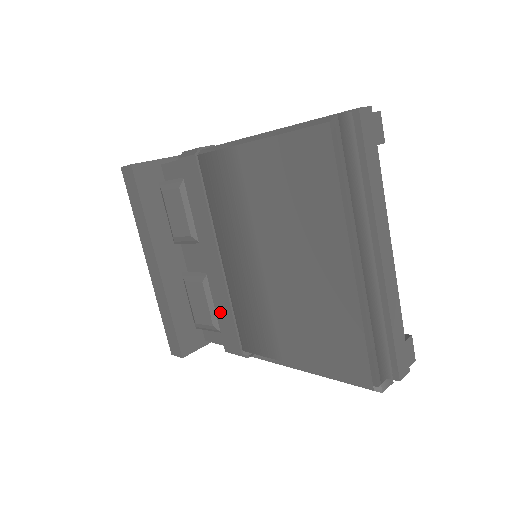
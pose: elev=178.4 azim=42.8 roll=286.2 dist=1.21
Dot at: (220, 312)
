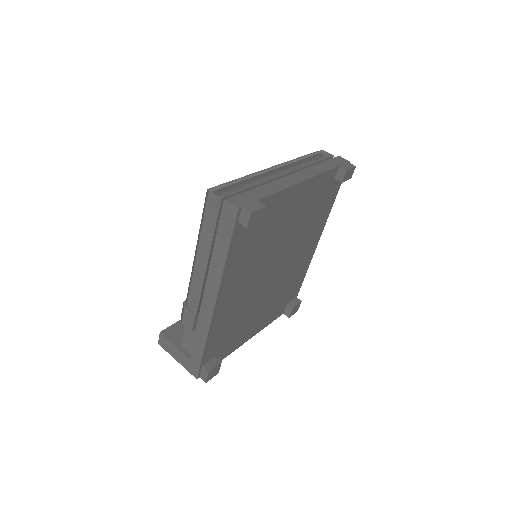
Dot at: occluded
